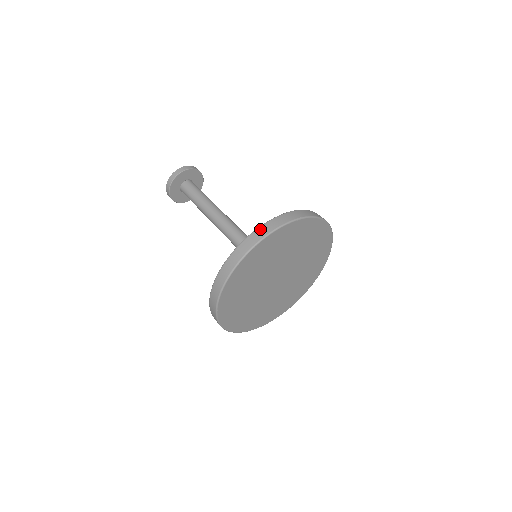
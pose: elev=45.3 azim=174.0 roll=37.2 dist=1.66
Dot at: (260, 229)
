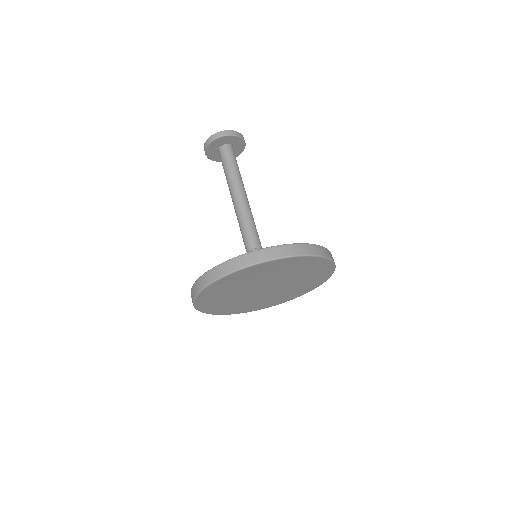
Dot at: (322, 248)
